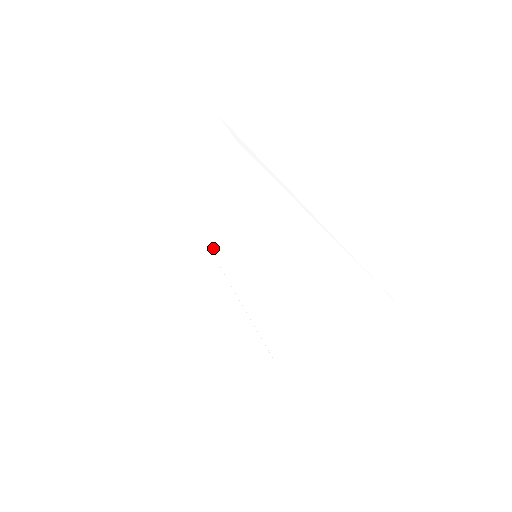
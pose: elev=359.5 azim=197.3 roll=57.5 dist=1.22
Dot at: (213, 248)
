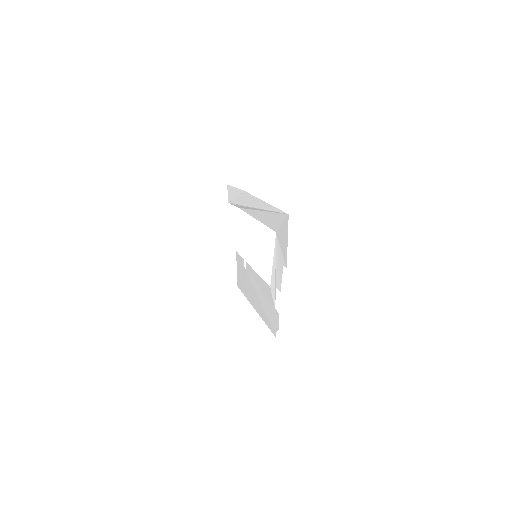
Dot at: (248, 270)
